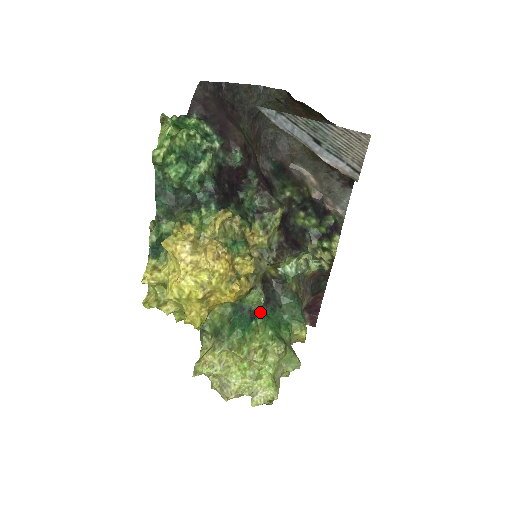
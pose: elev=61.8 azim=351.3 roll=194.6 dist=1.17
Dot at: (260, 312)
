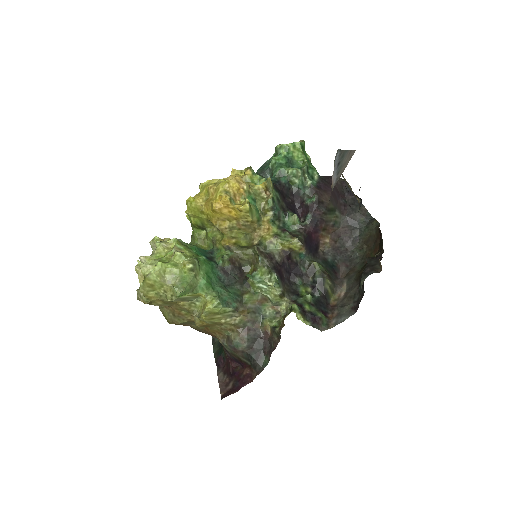
Dot at: (214, 262)
